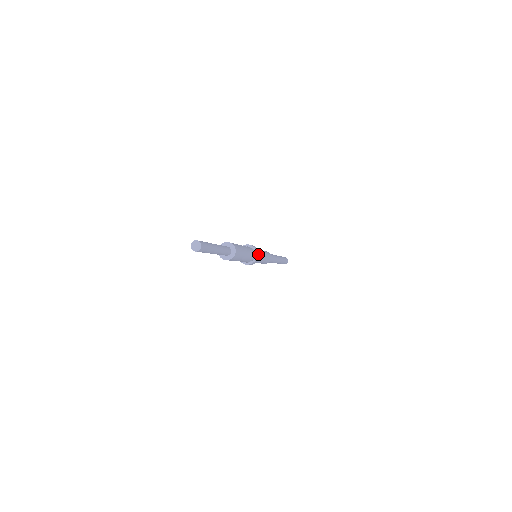
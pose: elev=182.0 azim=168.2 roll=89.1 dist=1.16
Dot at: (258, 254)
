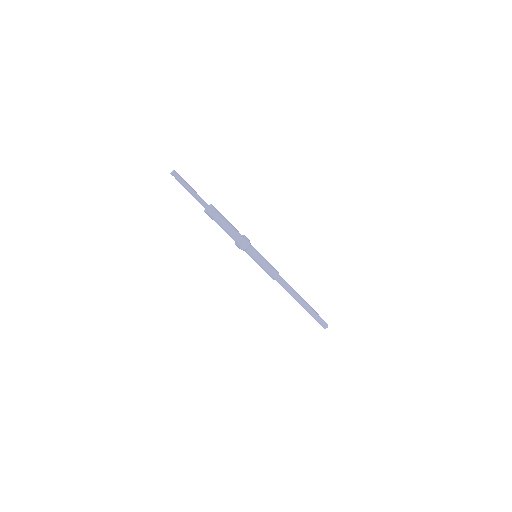
Dot at: occluded
